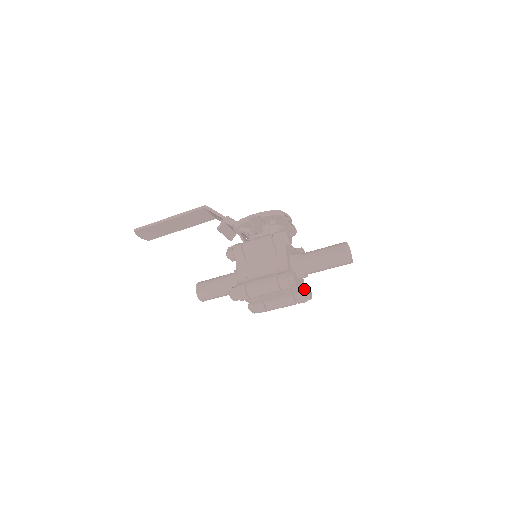
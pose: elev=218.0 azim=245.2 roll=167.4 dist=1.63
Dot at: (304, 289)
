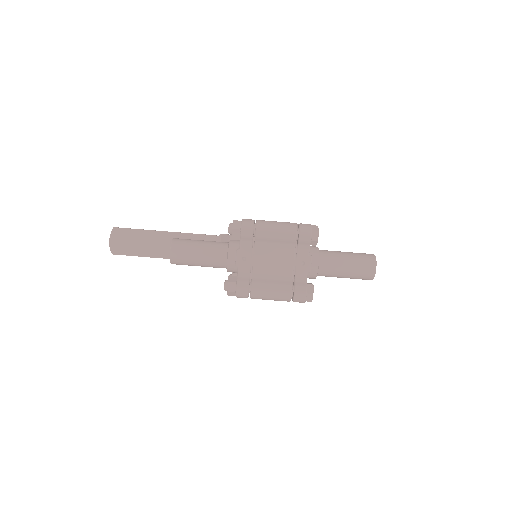
Dot at: (308, 283)
